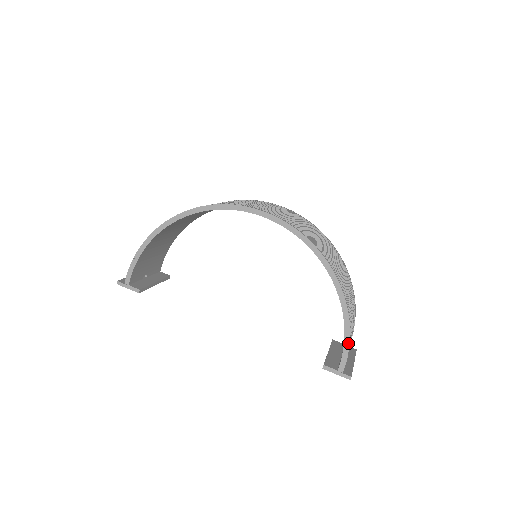
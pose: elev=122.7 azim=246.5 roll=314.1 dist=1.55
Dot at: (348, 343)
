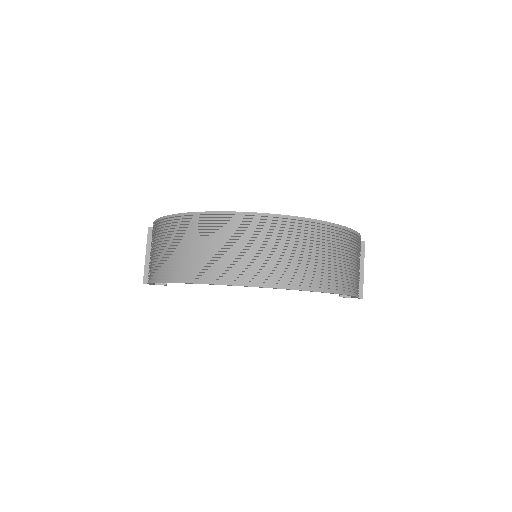
Dot at: occluded
